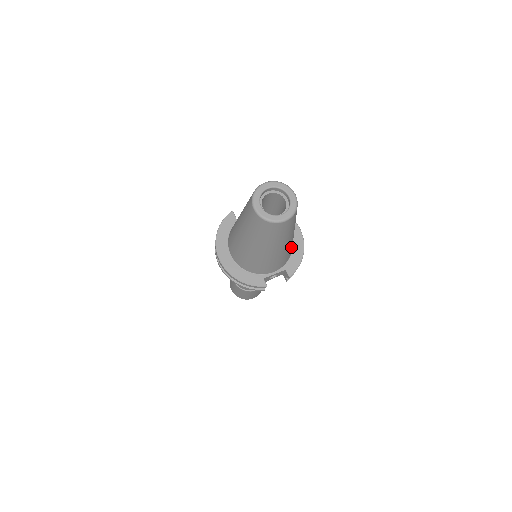
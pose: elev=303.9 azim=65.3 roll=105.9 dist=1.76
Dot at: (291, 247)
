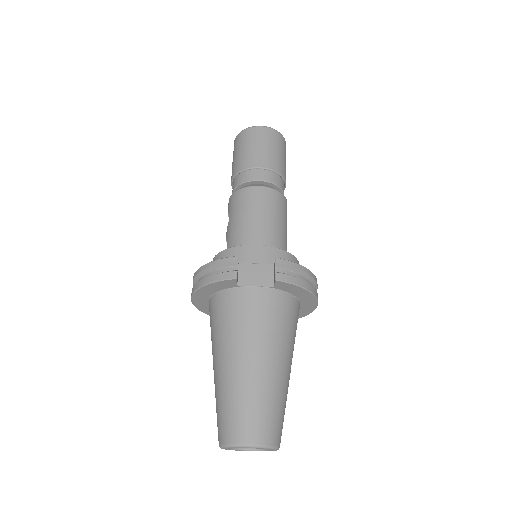
Dot at: occluded
